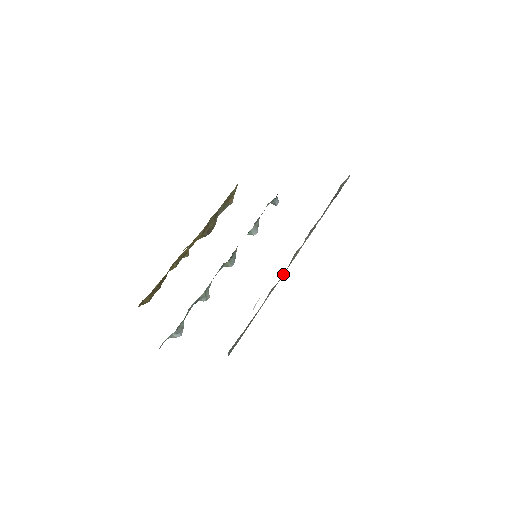
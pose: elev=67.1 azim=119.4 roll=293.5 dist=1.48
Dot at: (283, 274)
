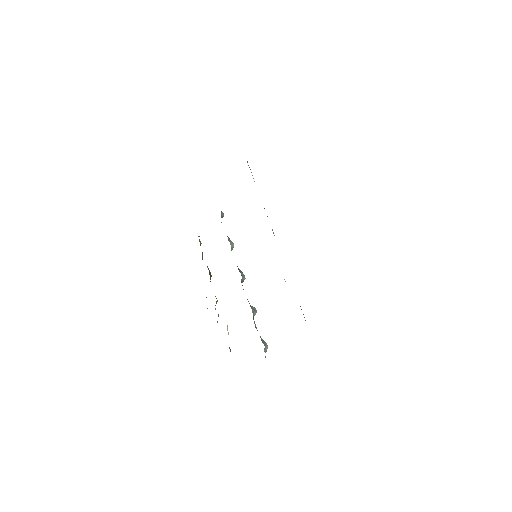
Dot at: occluded
